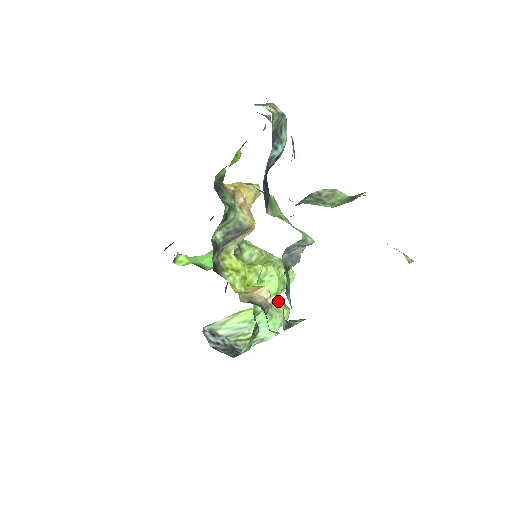
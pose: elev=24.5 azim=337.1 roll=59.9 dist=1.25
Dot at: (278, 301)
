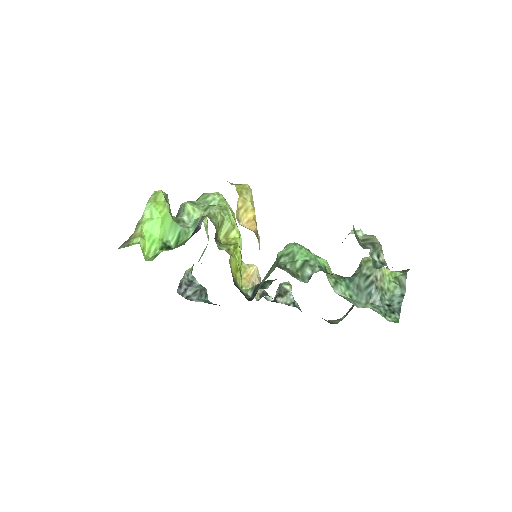
Dot at: occluded
